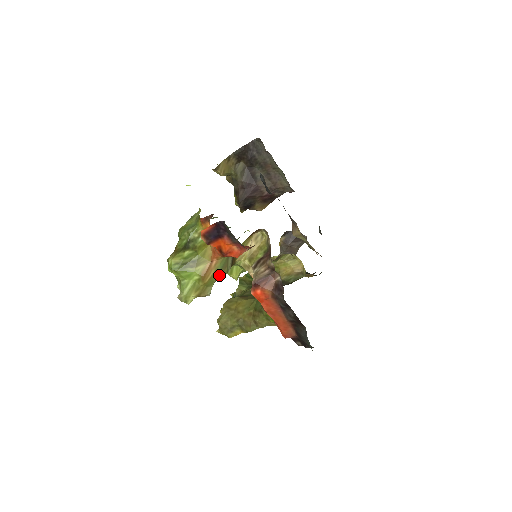
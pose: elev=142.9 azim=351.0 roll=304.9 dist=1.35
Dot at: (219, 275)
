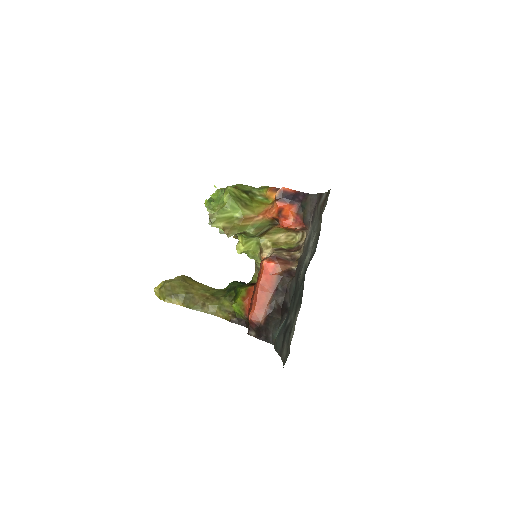
Dot at: (251, 230)
